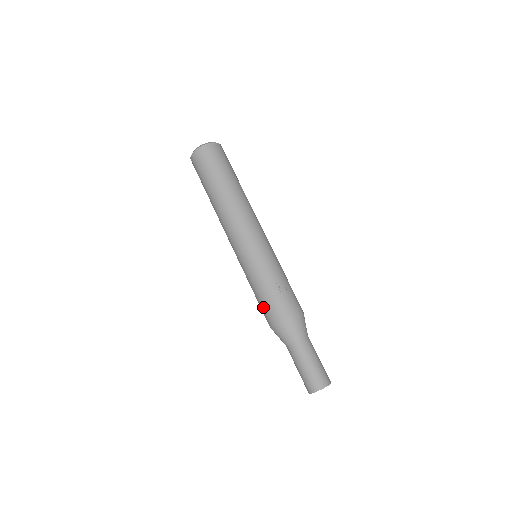
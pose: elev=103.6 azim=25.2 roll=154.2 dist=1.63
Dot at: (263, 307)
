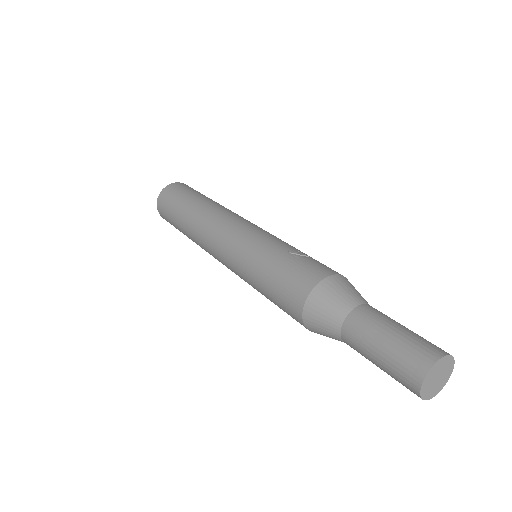
Dot at: (280, 292)
